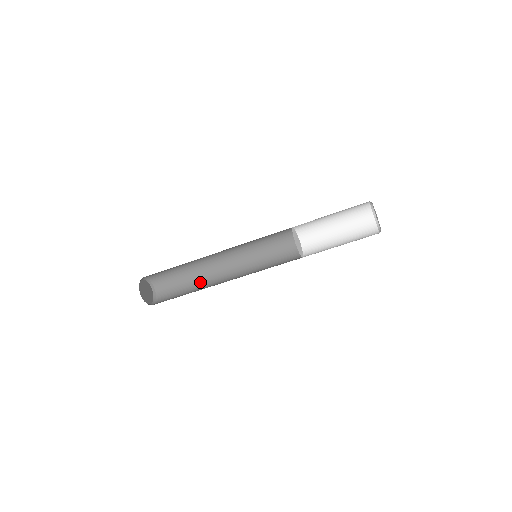
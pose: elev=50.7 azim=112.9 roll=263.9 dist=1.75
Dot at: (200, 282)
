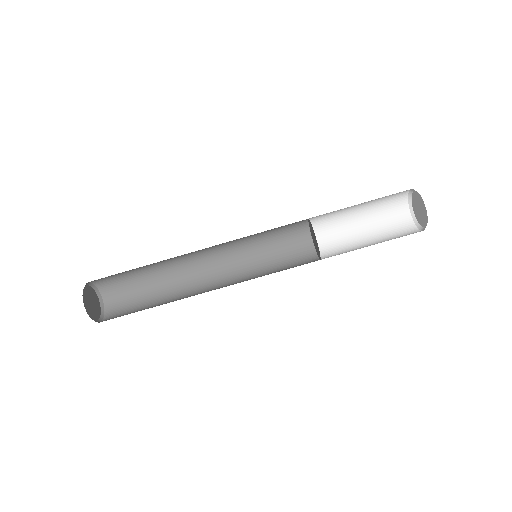
Dot at: (171, 299)
